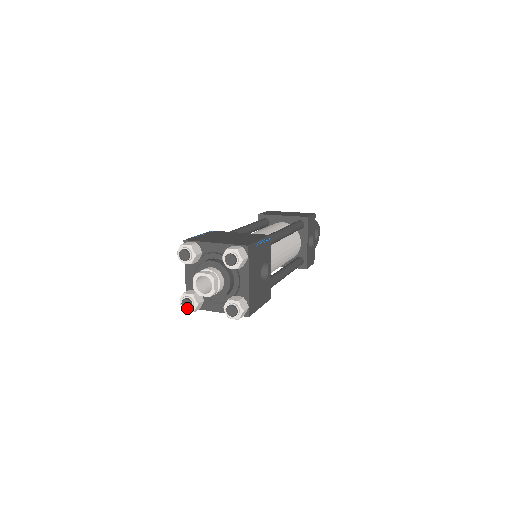
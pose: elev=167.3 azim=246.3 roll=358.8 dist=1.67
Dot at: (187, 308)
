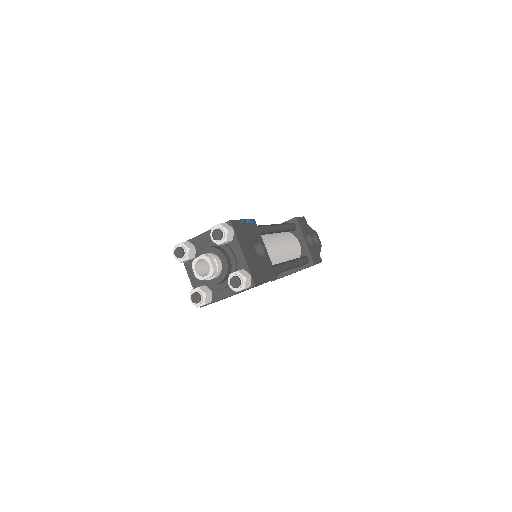
Dot at: (197, 301)
